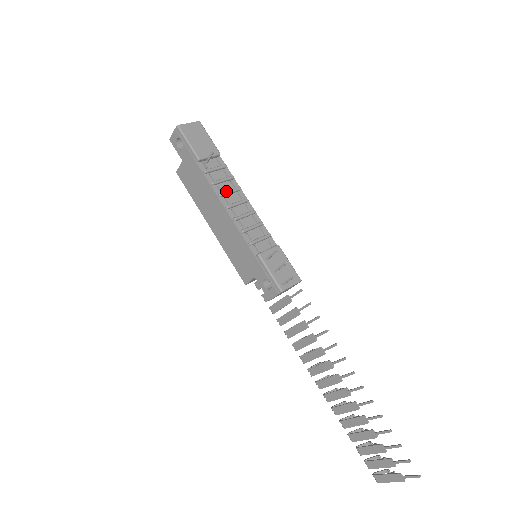
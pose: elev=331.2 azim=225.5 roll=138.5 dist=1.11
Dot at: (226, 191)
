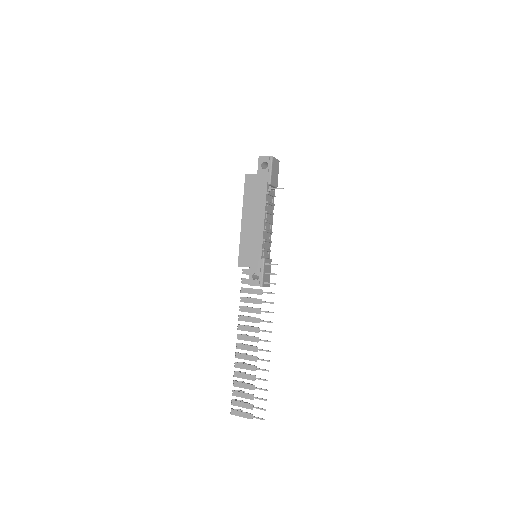
Dot at: occluded
